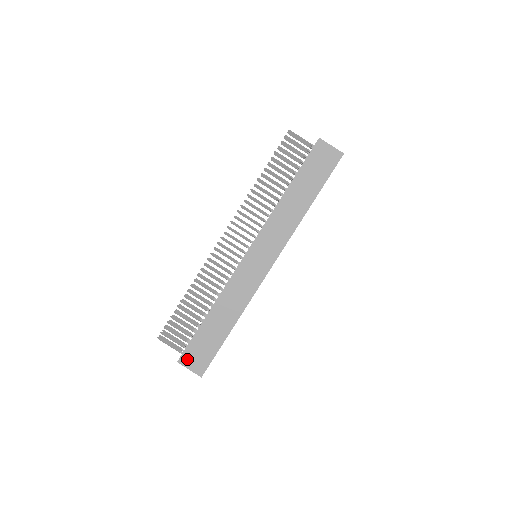
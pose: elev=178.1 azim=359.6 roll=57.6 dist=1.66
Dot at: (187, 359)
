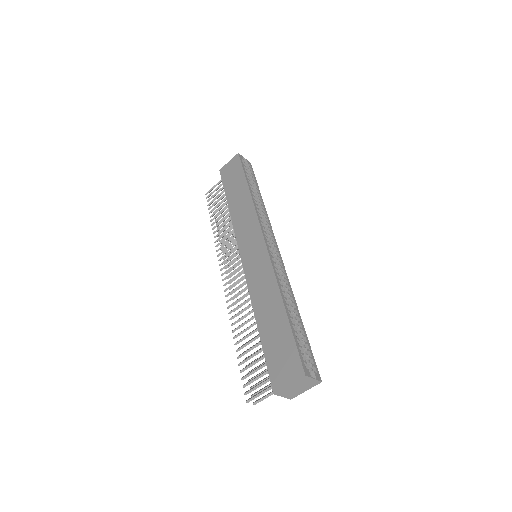
Dot at: (278, 379)
